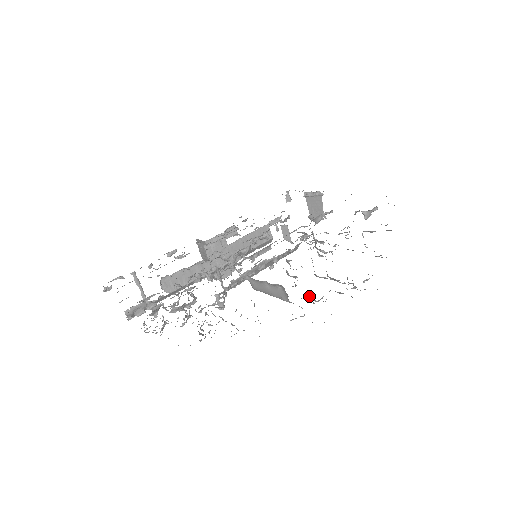
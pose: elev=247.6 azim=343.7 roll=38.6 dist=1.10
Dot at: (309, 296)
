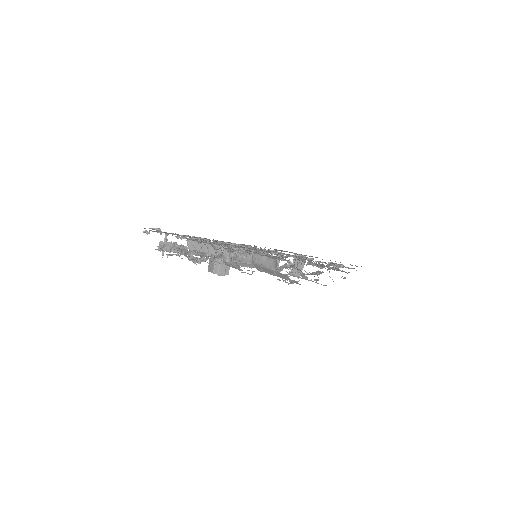
Dot at: (288, 274)
